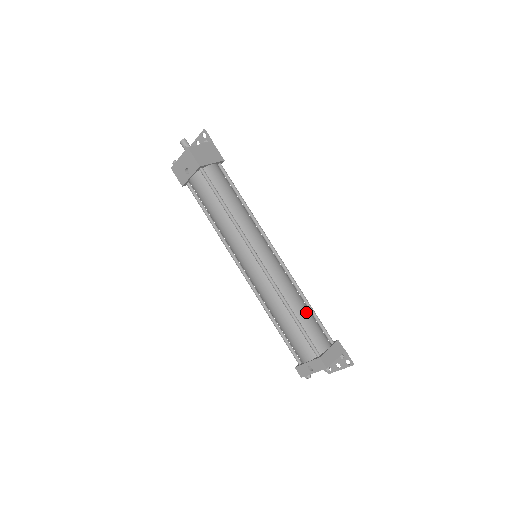
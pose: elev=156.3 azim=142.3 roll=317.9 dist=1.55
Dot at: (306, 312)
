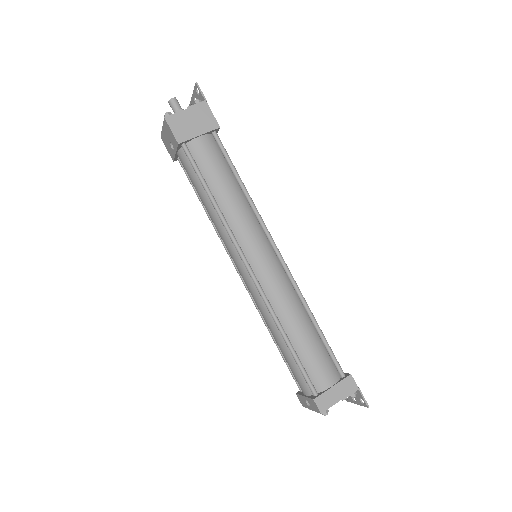
Dot at: (307, 338)
